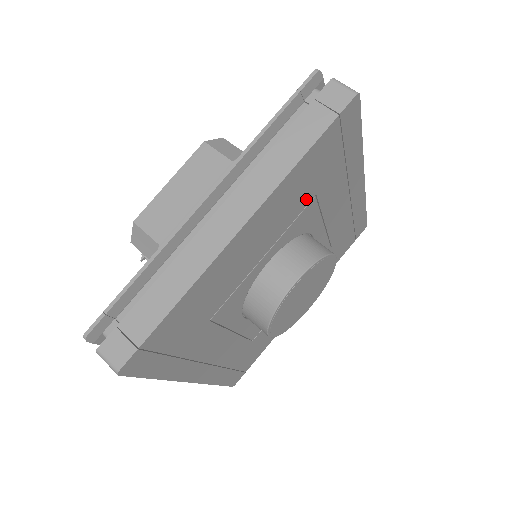
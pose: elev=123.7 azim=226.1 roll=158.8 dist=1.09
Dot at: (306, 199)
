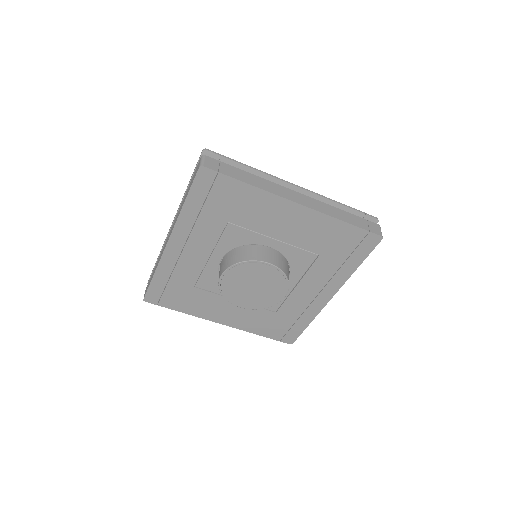
Dot at: (316, 248)
